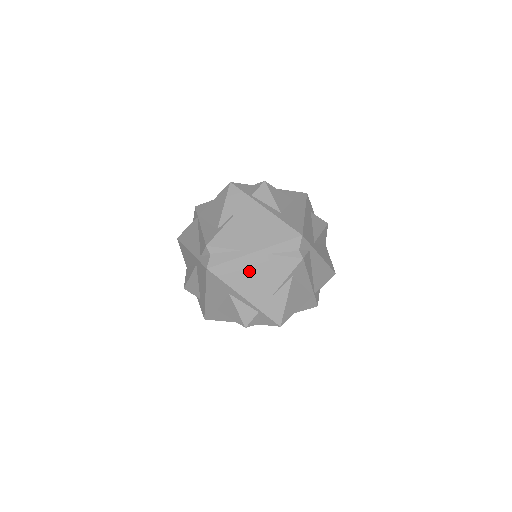
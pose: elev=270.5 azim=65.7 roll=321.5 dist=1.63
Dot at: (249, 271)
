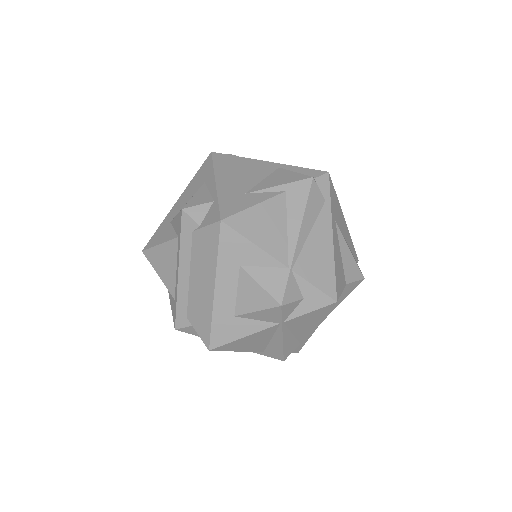
Dot at: (246, 169)
